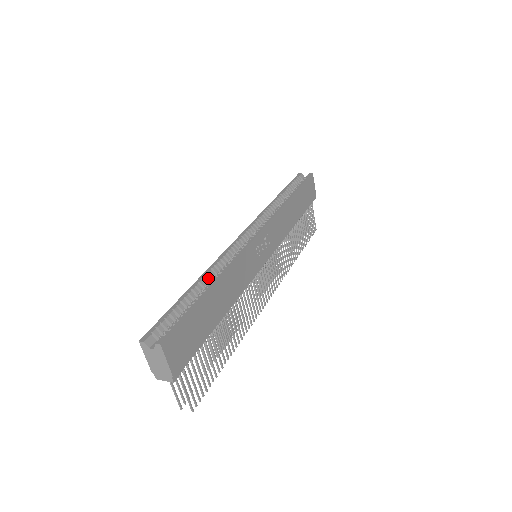
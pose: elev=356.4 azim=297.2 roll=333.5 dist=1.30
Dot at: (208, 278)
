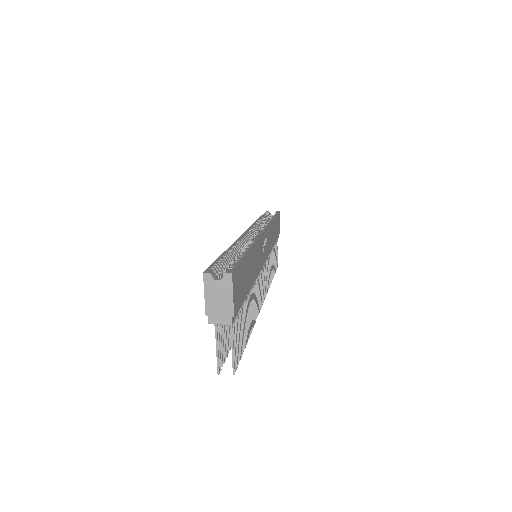
Dot at: (236, 249)
